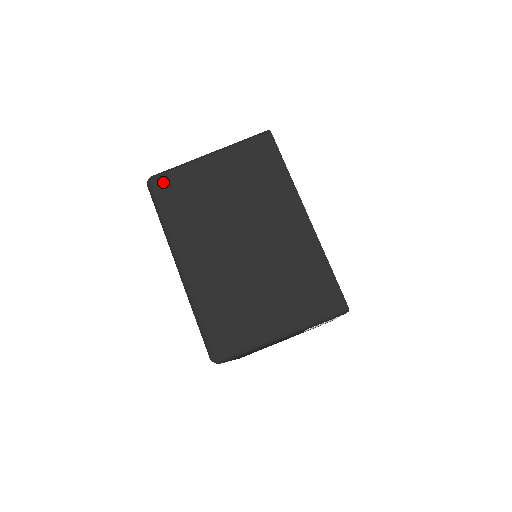
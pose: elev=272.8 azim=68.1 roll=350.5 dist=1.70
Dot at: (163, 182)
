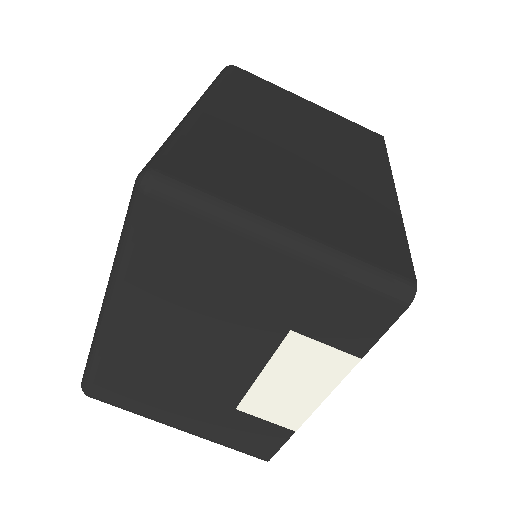
Dot at: (245, 73)
